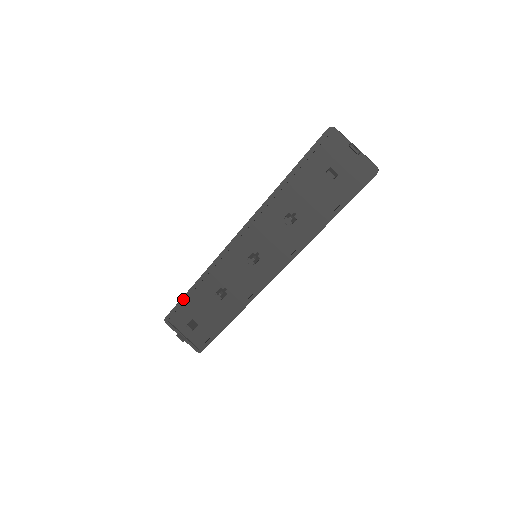
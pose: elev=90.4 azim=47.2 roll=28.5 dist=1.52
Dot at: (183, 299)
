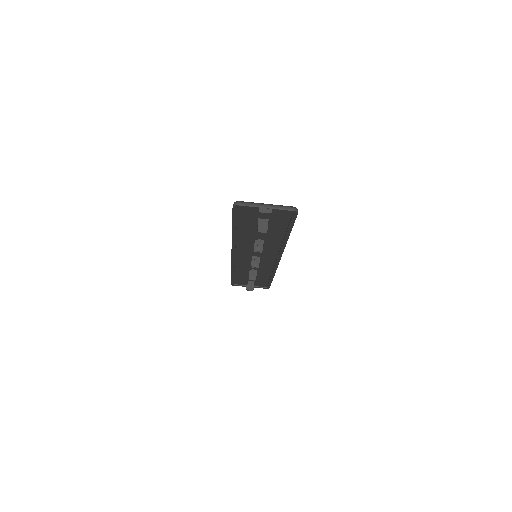
Dot at: (232, 278)
